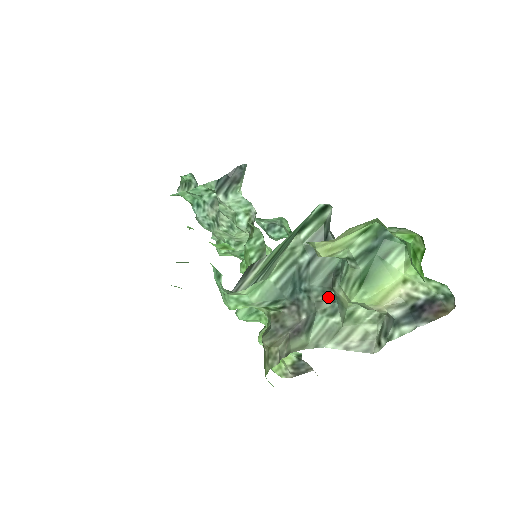
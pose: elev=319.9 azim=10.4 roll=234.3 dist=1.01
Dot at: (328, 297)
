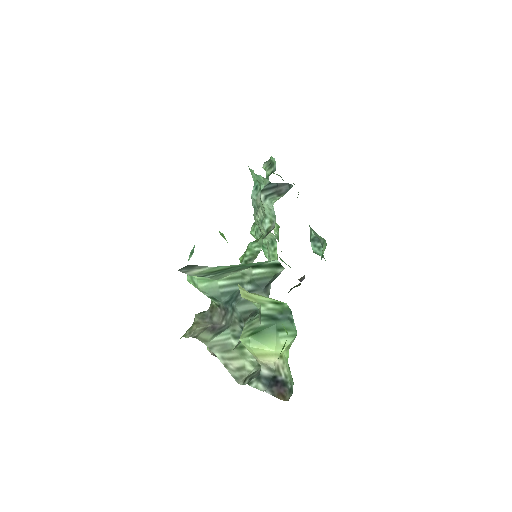
Dot at: (241, 324)
